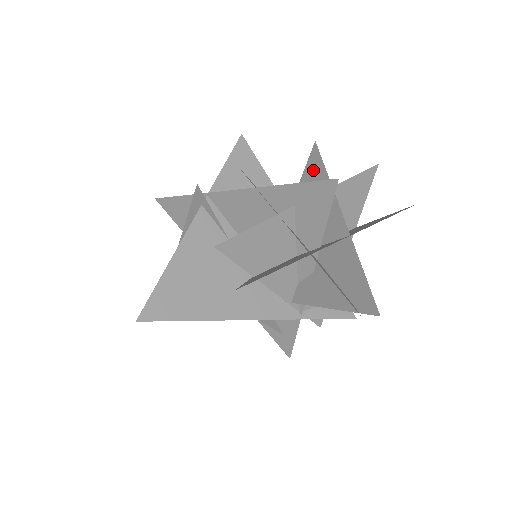
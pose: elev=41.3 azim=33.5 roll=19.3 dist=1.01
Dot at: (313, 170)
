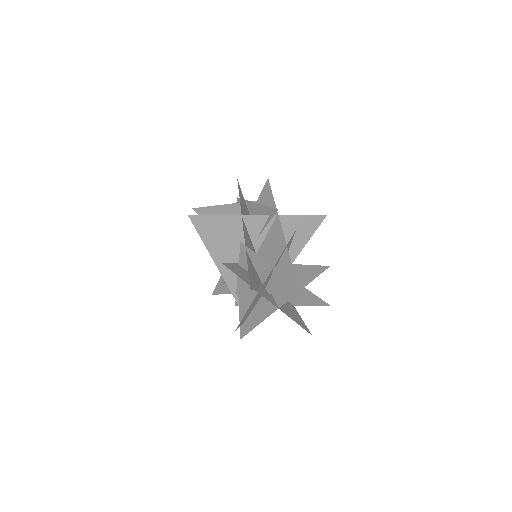
Dot at: (313, 271)
